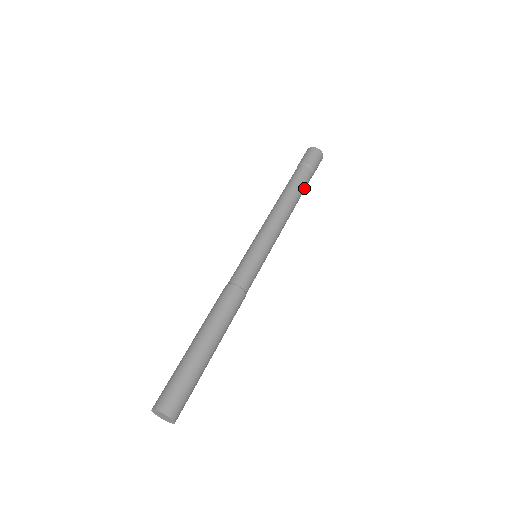
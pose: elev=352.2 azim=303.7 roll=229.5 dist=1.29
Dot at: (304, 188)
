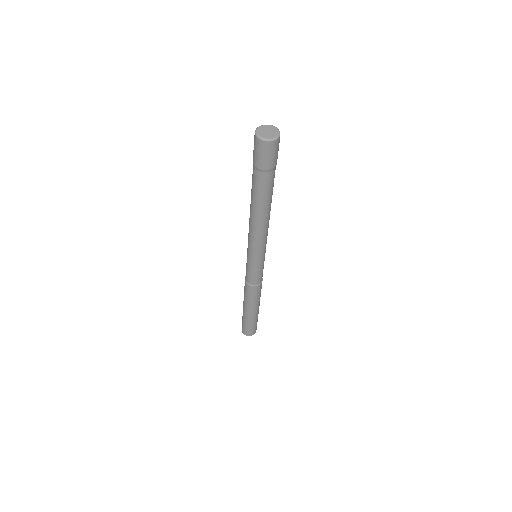
Dot at: (272, 189)
